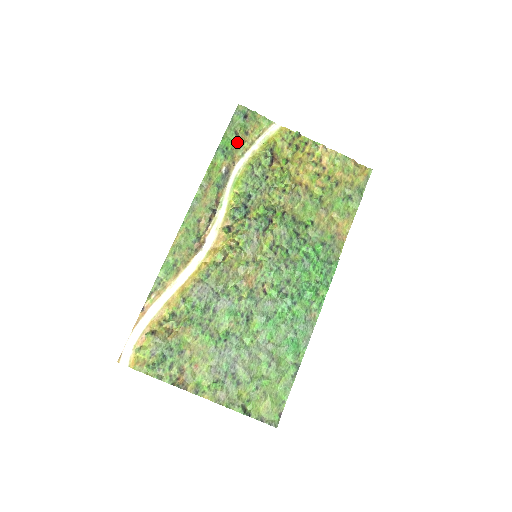
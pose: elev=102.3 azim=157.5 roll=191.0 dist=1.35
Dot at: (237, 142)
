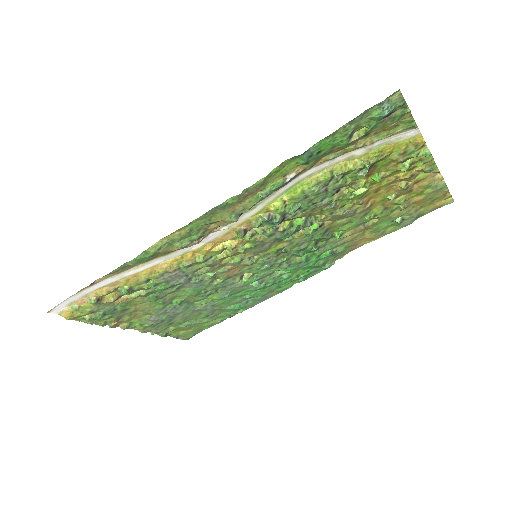
Dot at: (341, 146)
